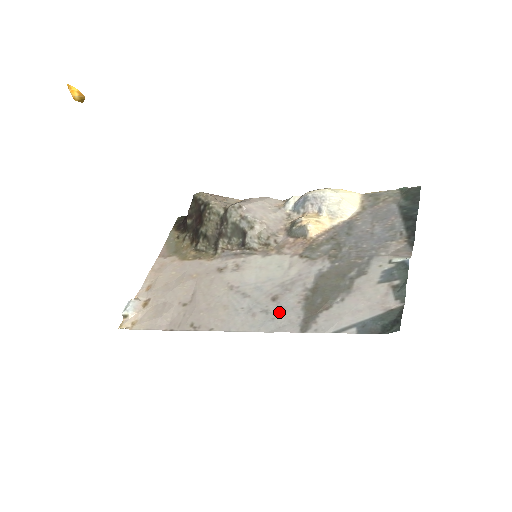
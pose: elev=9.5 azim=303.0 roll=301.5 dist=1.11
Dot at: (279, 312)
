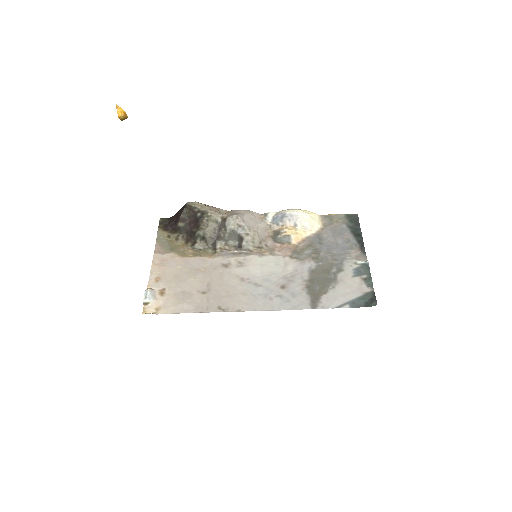
Dot at: (291, 296)
